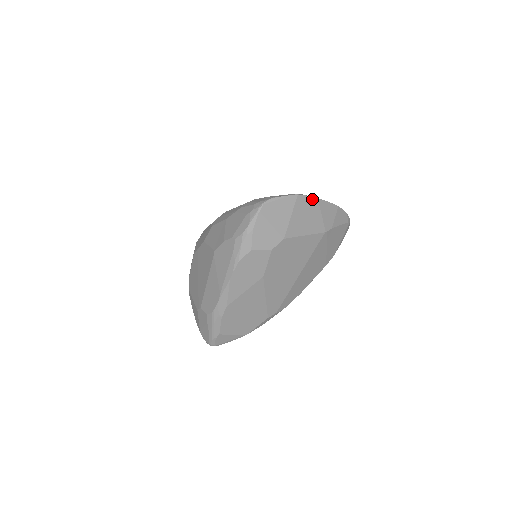
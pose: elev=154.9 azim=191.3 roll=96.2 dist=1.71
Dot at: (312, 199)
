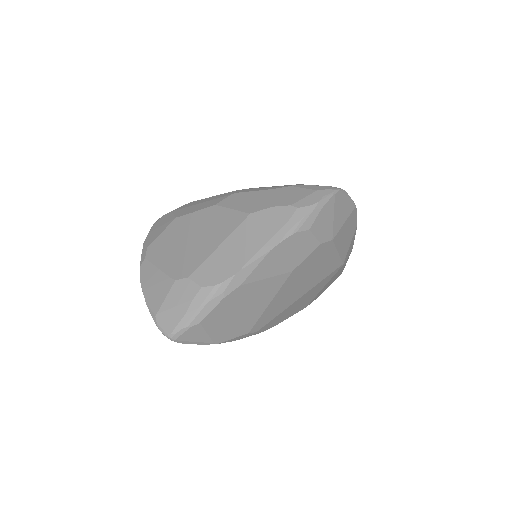
Dot at: (356, 221)
